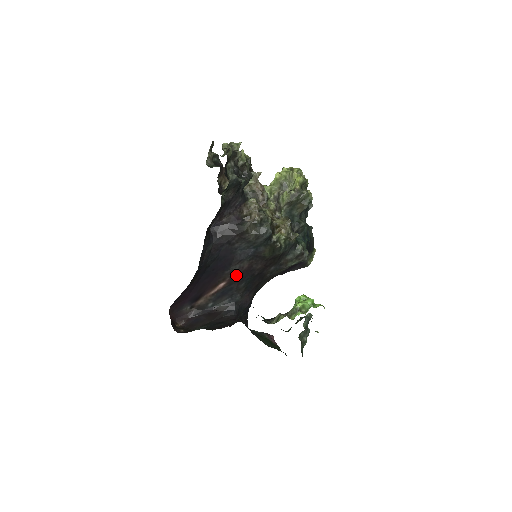
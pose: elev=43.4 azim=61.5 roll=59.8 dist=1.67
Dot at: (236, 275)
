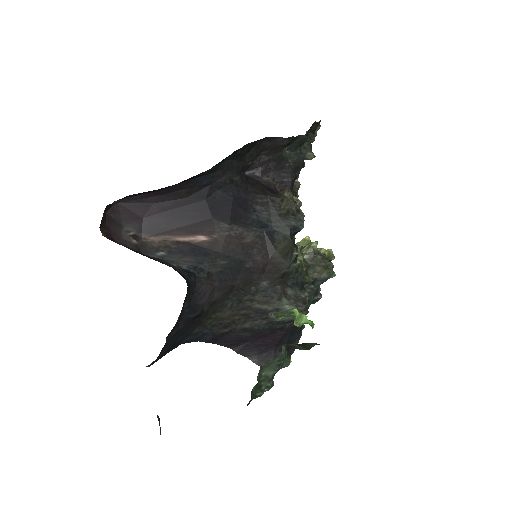
Dot at: (228, 240)
